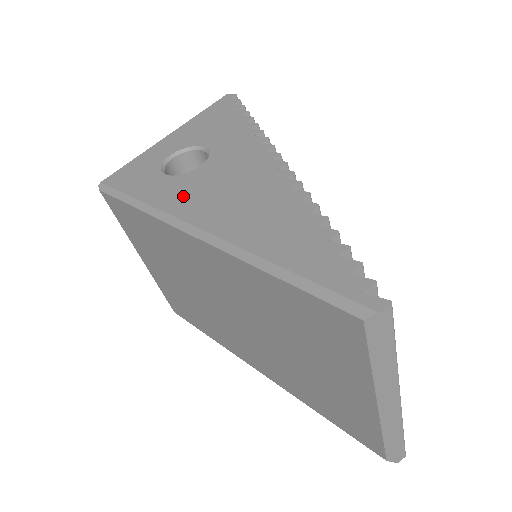
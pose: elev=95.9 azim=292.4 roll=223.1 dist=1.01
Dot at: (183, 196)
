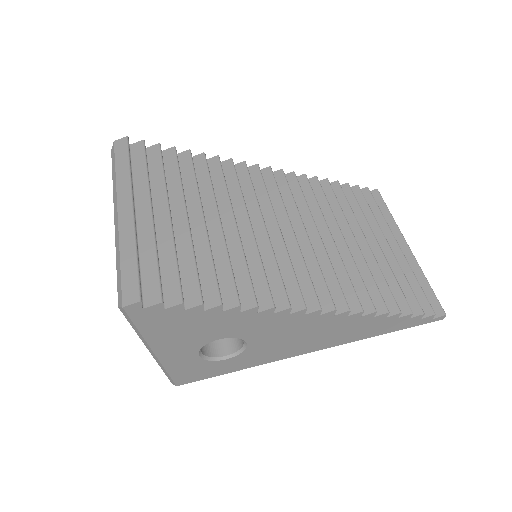
Dot at: (270, 355)
